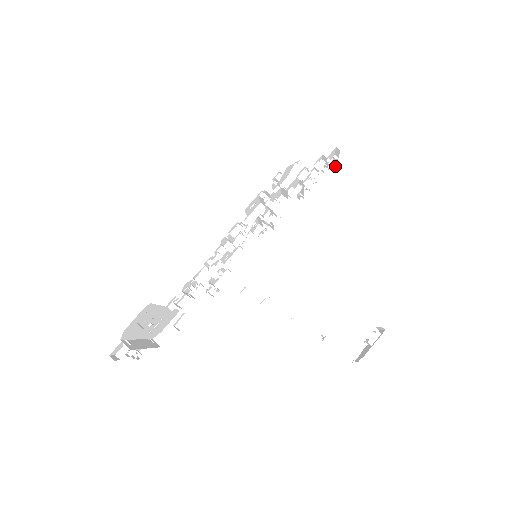
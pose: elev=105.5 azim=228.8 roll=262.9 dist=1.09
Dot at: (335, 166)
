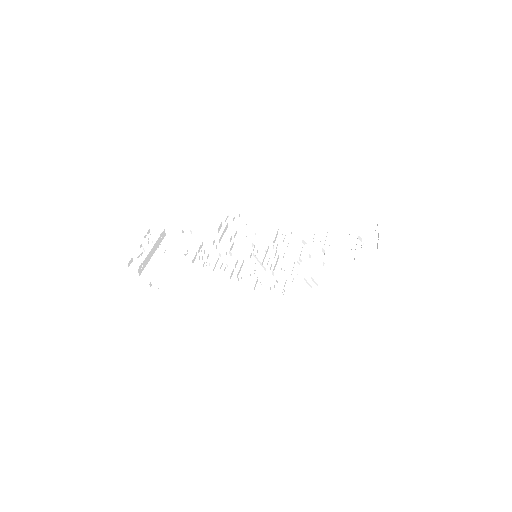
Dot at: (378, 230)
